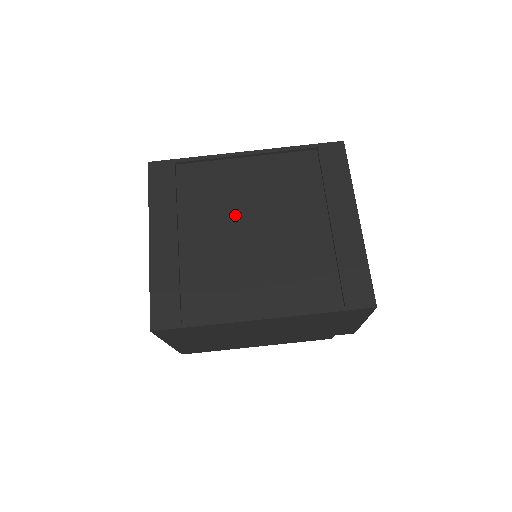
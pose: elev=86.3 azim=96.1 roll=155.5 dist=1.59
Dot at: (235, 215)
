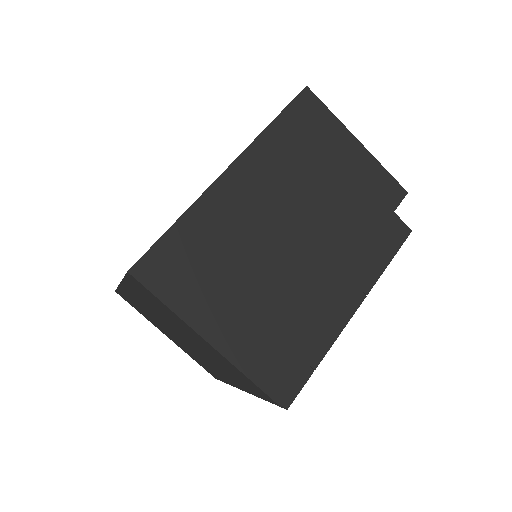
Dot at: occluded
